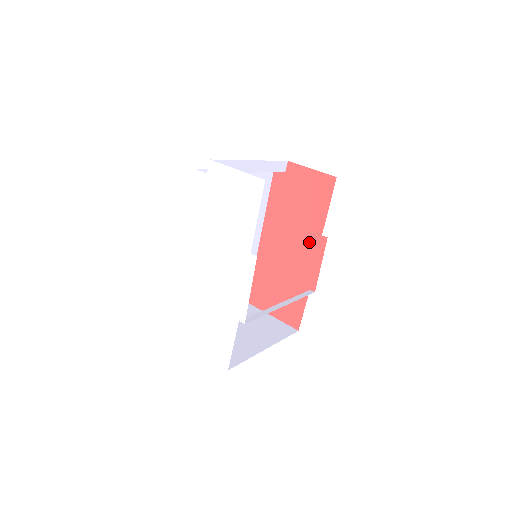
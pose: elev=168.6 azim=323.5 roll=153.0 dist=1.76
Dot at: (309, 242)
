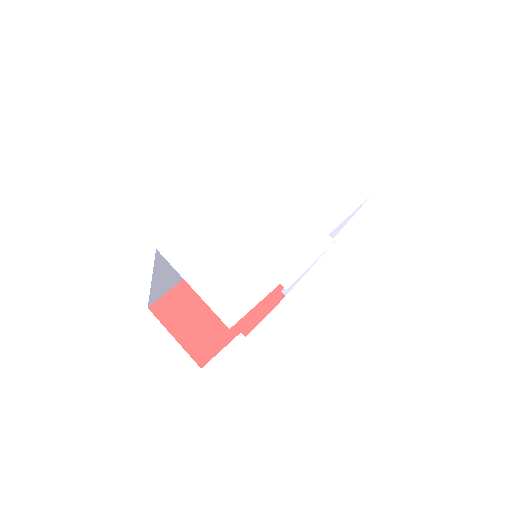
Dot at: occluded
